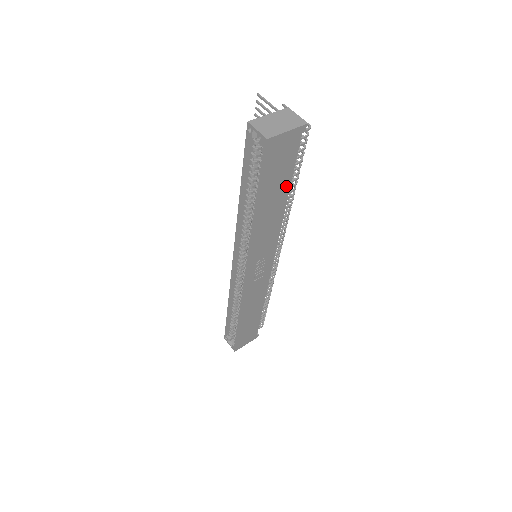
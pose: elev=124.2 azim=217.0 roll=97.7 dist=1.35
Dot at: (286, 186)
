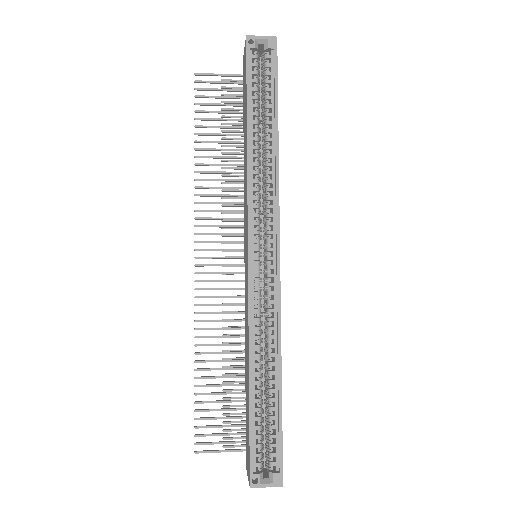
Dot at: occluded
